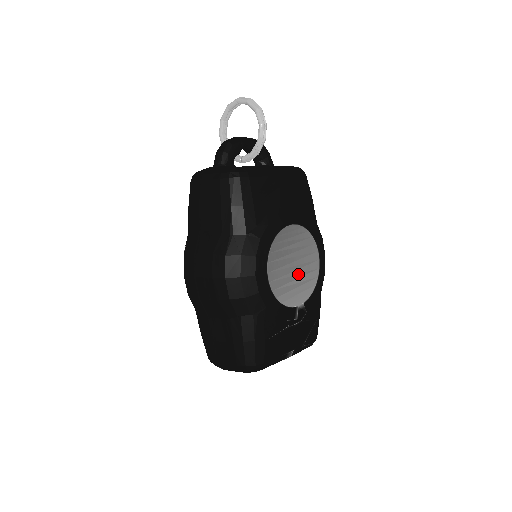
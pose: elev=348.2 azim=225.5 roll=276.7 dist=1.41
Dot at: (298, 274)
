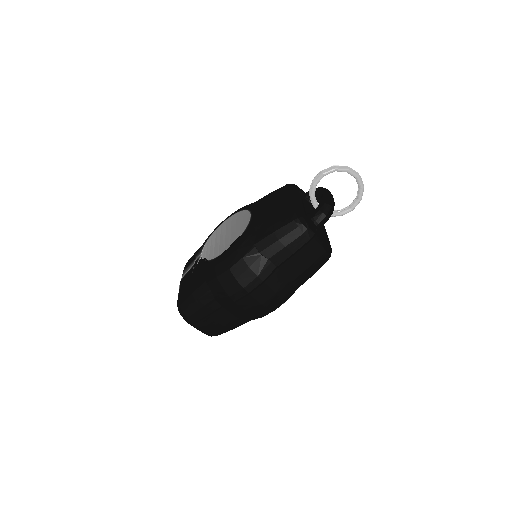
Dot at: occluded
